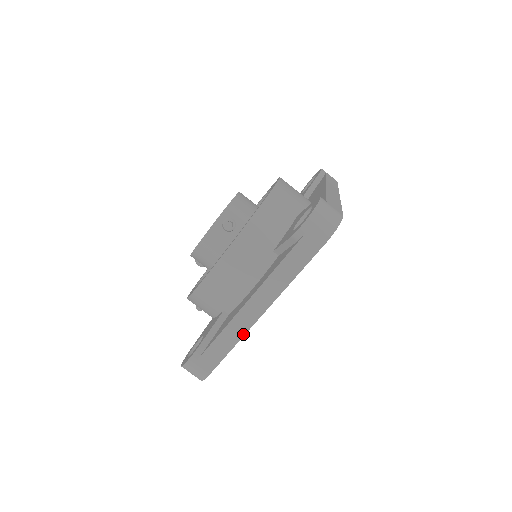
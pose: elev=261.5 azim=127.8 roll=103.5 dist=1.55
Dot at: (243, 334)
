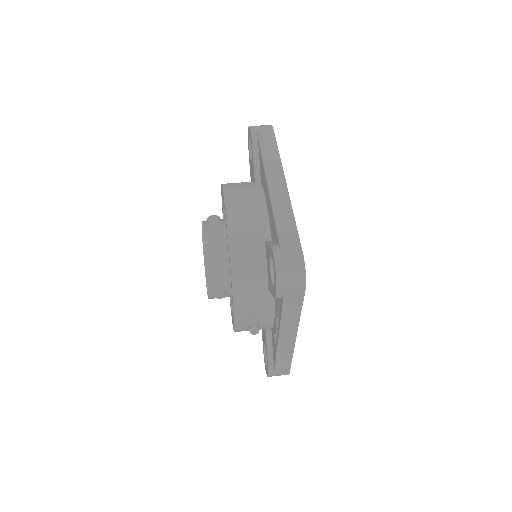
Dot at: (290, 205)
